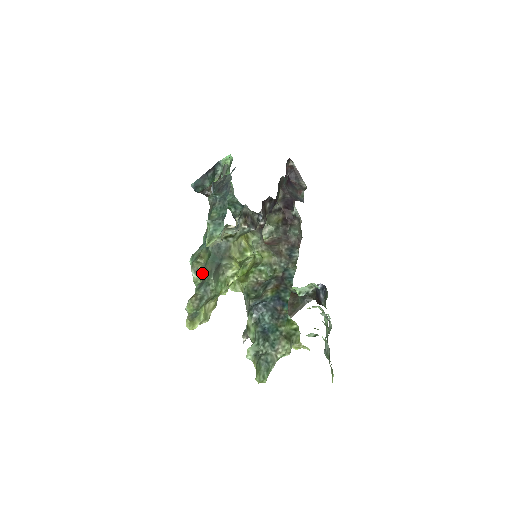
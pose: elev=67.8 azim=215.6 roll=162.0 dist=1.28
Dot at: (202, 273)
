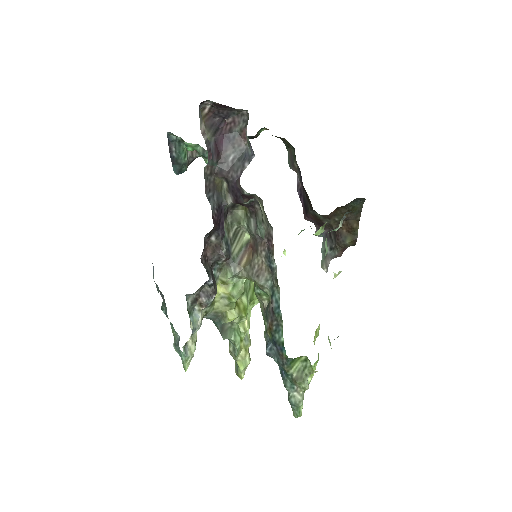
Dot at: occluded
